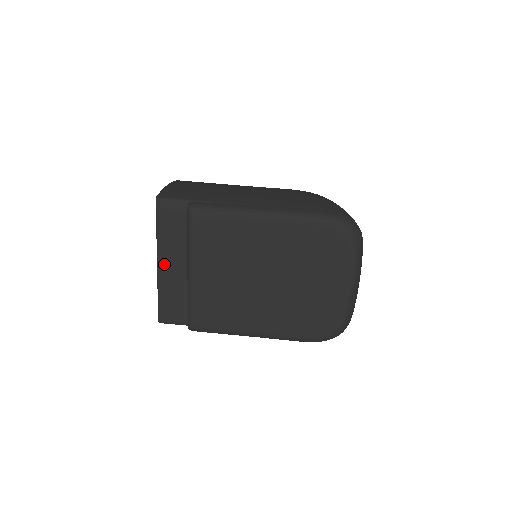
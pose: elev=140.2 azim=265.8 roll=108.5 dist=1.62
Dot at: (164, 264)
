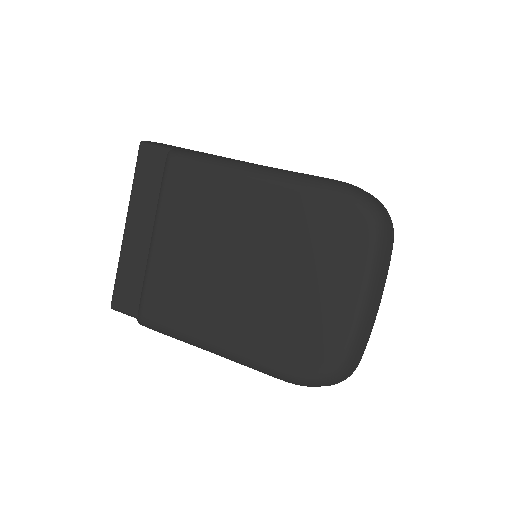
Dot at: (132, 229)
